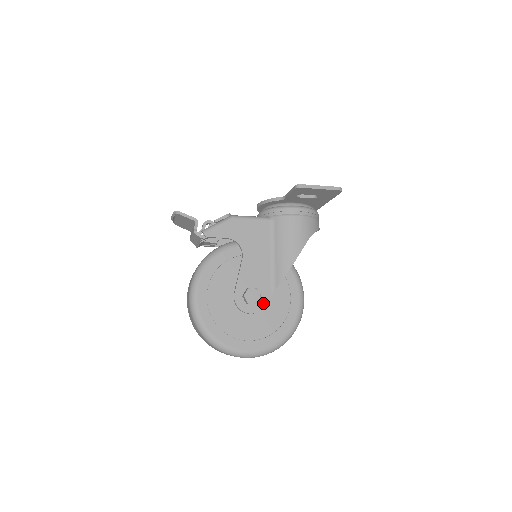
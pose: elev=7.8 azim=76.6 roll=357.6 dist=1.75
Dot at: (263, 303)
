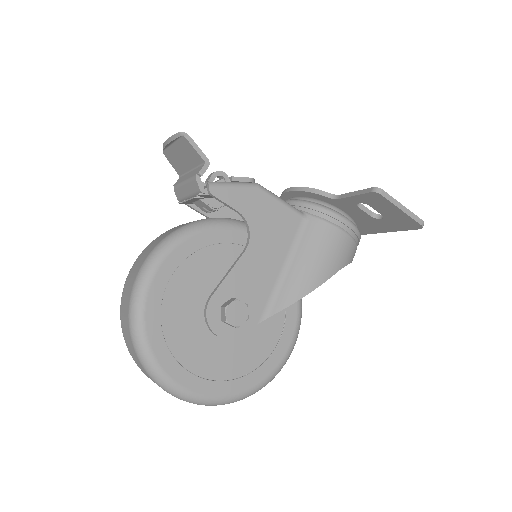
Dot at: (243, 329)
